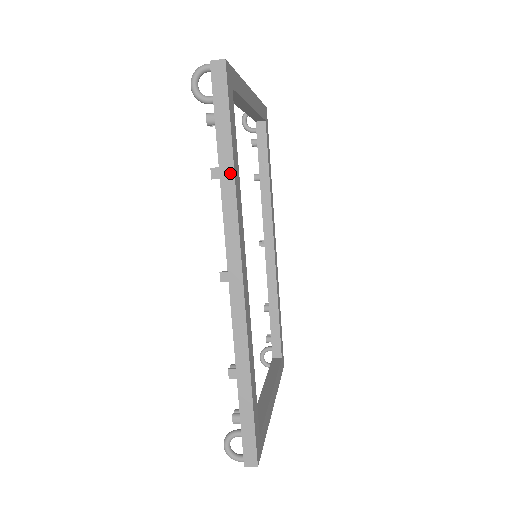
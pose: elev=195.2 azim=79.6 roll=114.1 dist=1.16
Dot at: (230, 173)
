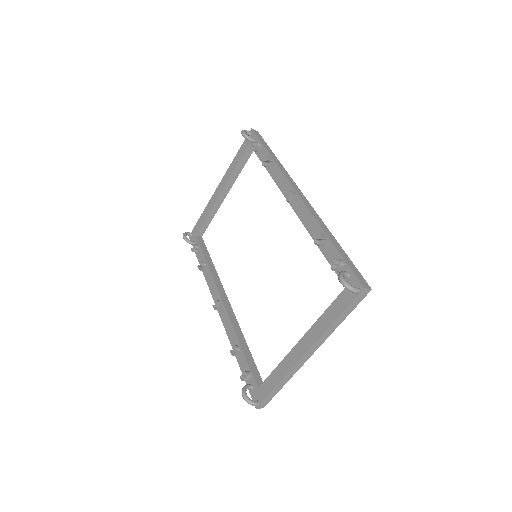
Dot at: (277, 160)
